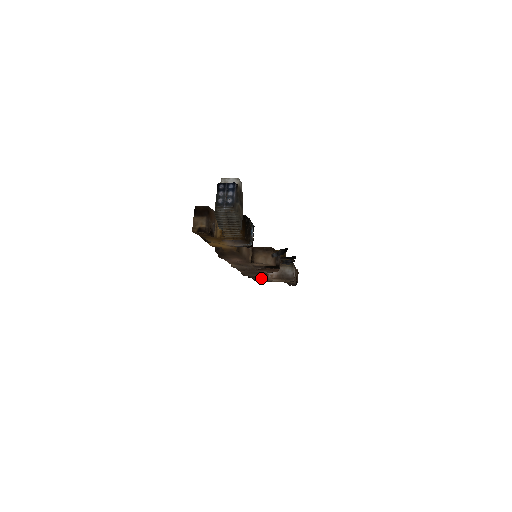
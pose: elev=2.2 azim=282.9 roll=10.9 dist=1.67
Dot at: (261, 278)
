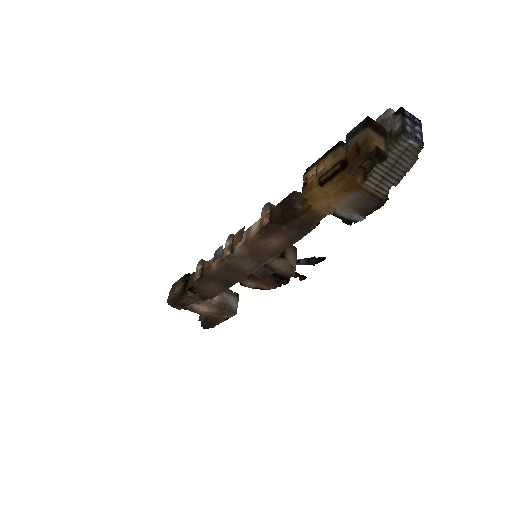
Dot at: (198, 298)
